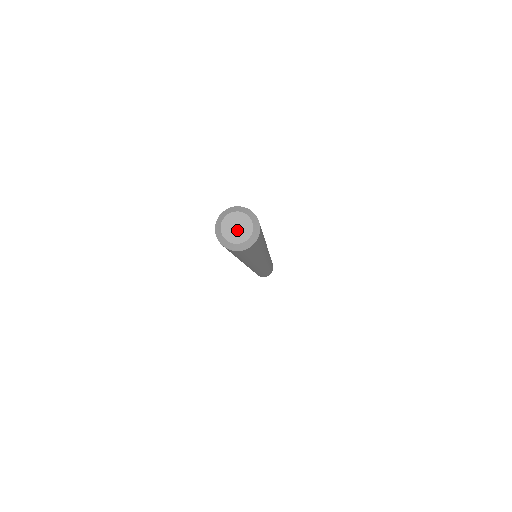
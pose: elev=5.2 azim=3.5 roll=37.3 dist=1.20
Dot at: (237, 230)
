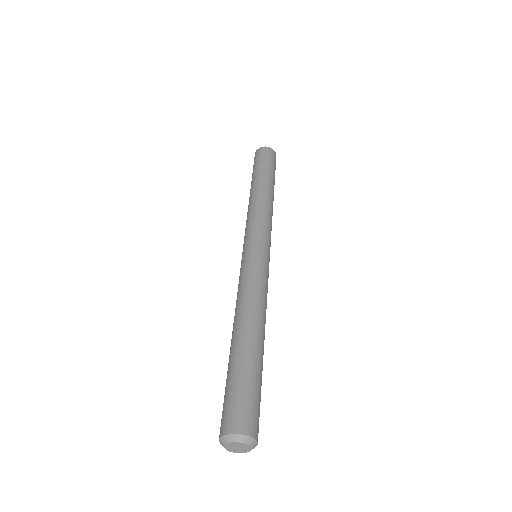
Dot at: (237, 449)
